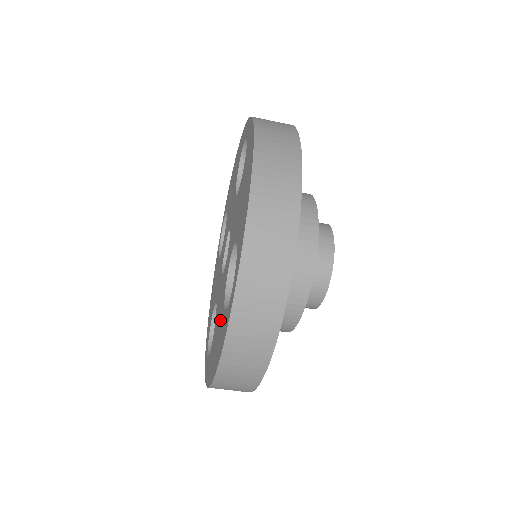
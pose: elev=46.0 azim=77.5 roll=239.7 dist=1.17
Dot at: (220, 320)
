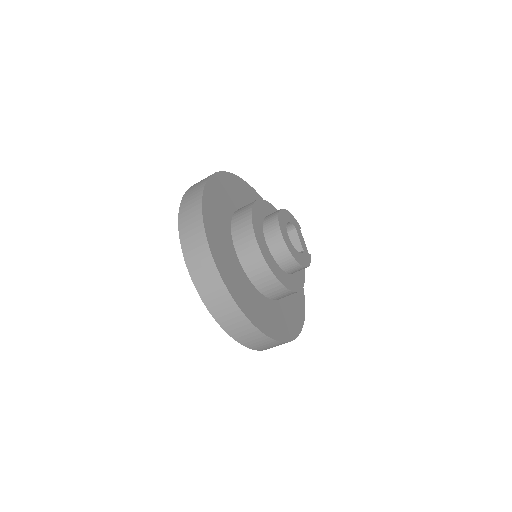
Dot at: occluded
